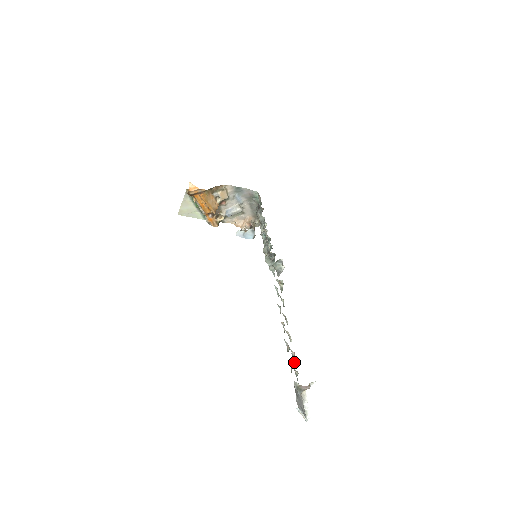
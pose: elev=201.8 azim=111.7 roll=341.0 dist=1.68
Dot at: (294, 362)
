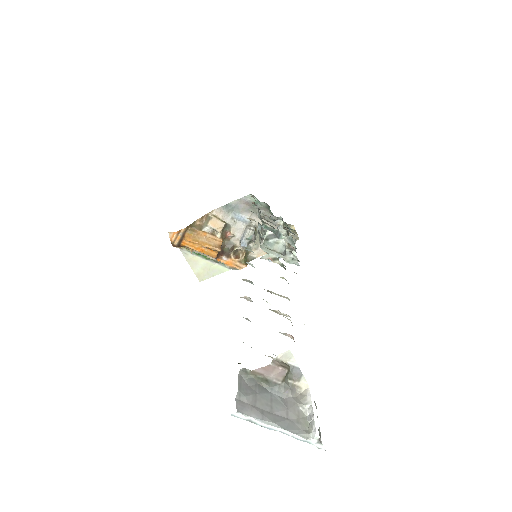
Dot at: occluded
